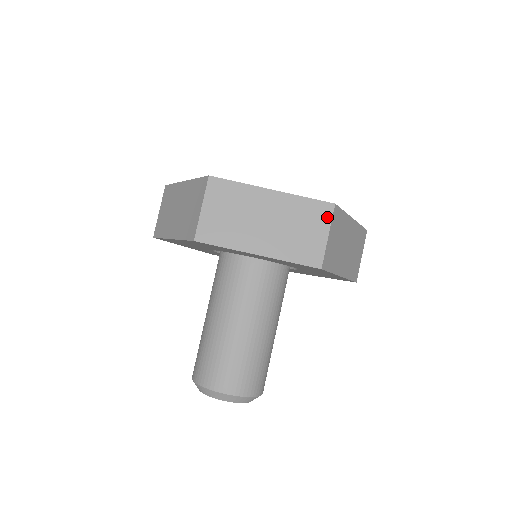
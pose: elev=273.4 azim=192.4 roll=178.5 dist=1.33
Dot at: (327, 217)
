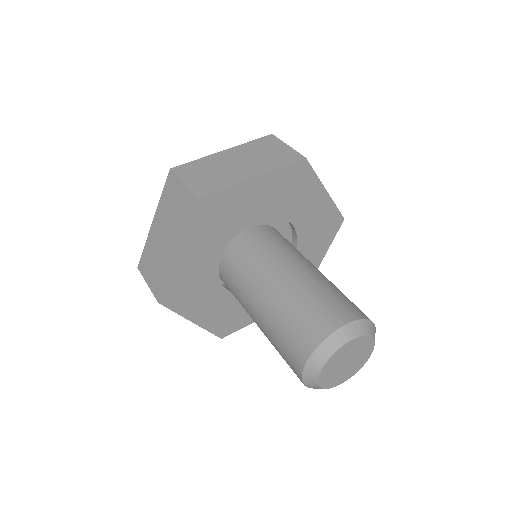
Dot at: occluded
